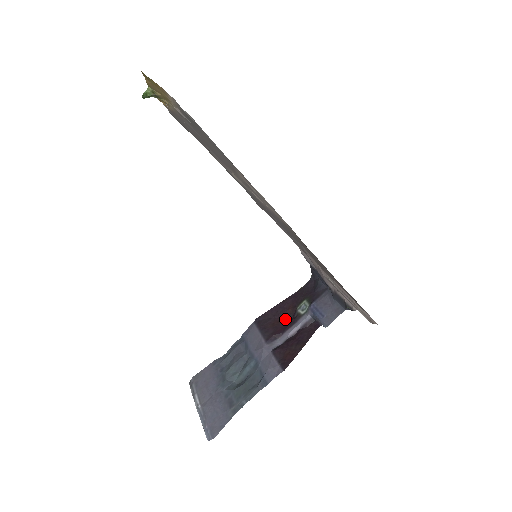
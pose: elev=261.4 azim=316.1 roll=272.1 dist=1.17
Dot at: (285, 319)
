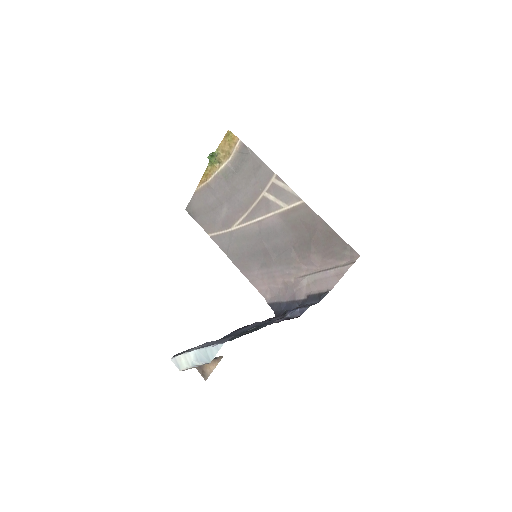
Dot at: occluded
